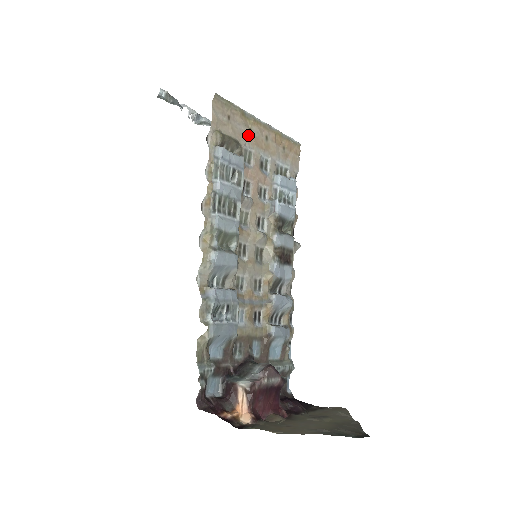
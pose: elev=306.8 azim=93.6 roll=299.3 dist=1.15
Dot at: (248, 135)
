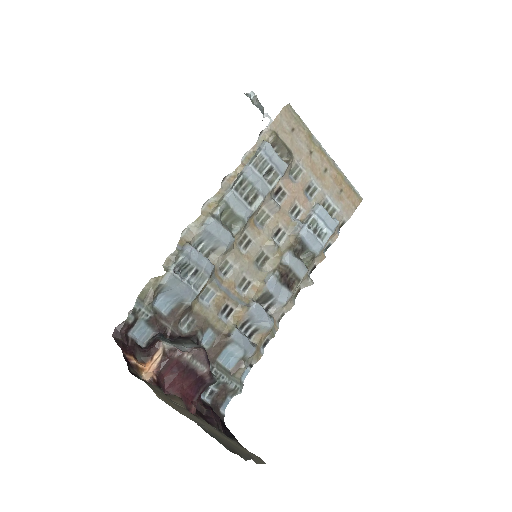
Dot at: (306, 155)
